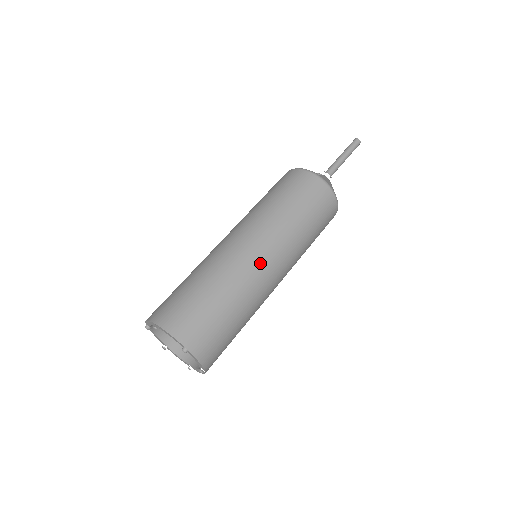
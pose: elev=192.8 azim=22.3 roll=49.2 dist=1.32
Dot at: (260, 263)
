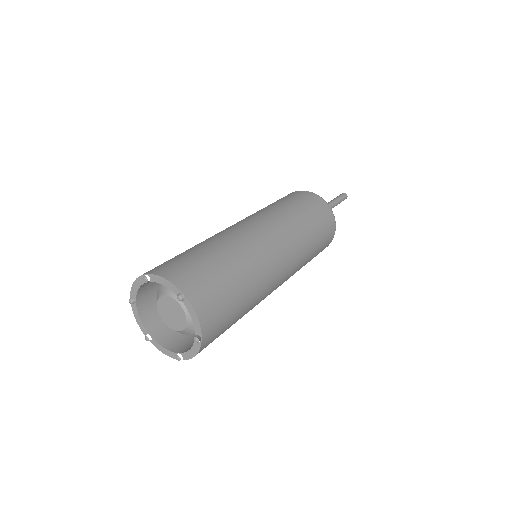
Dot at: (264, 240)
